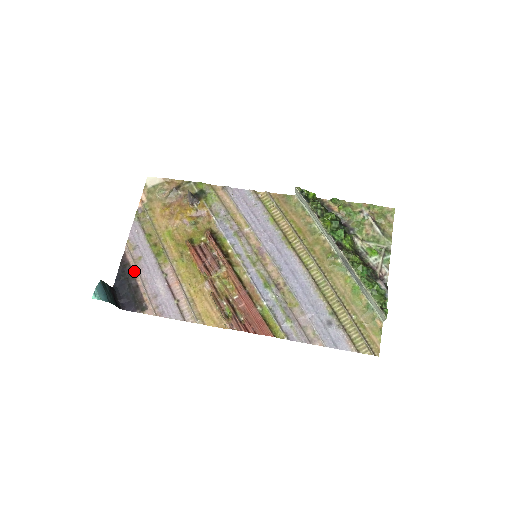
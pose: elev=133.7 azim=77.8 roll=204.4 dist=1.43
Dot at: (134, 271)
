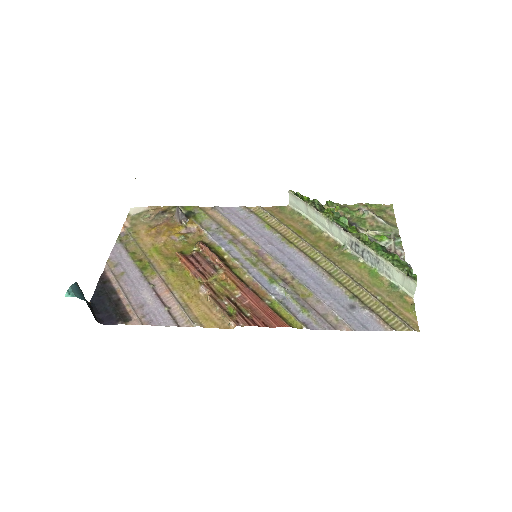
Dot at: (115, 286)
